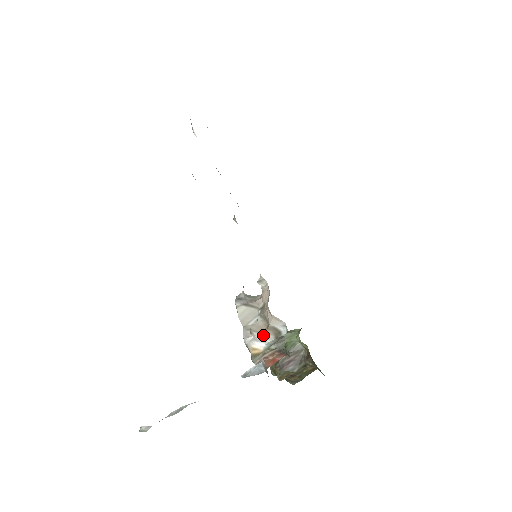
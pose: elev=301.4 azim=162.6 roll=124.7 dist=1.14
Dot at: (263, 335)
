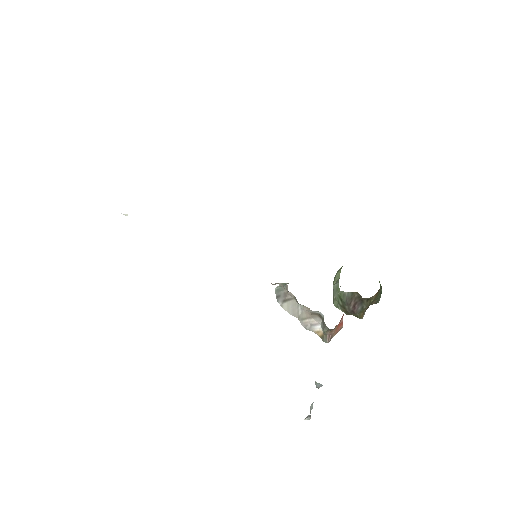
Dot at: (313, 319)
